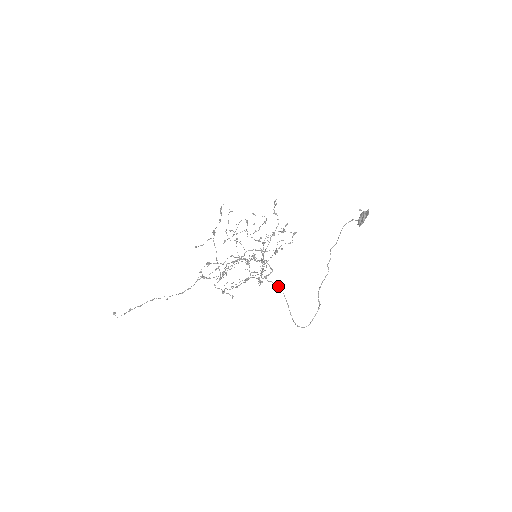
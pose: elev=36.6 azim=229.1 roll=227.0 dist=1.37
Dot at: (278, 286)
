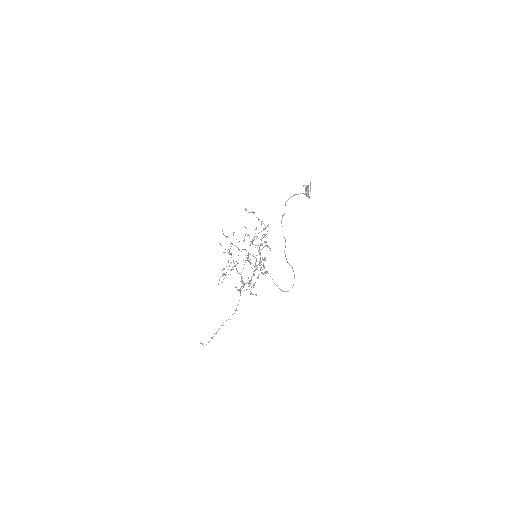
Dot at: occluded
